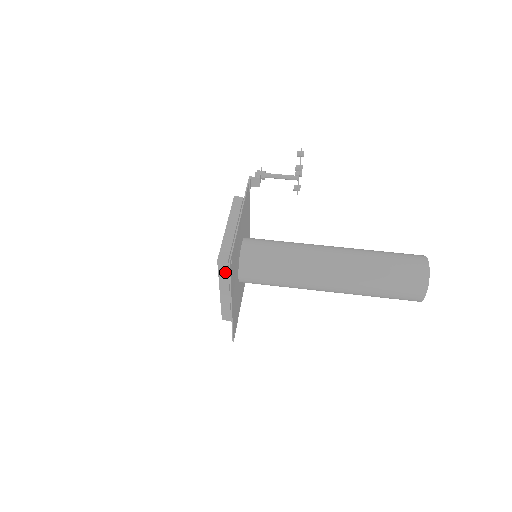
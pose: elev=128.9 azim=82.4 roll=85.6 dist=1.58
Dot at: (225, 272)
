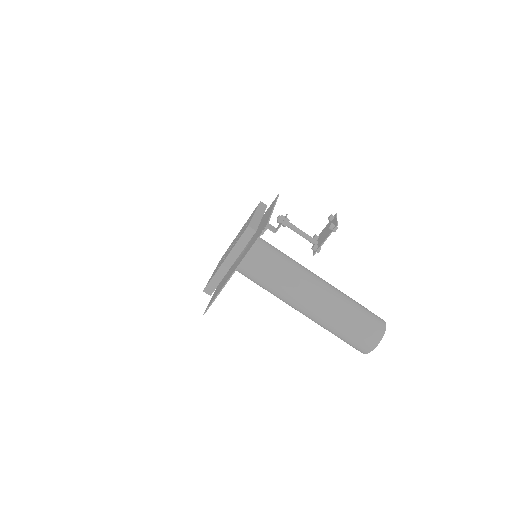
Dot at: occluded
